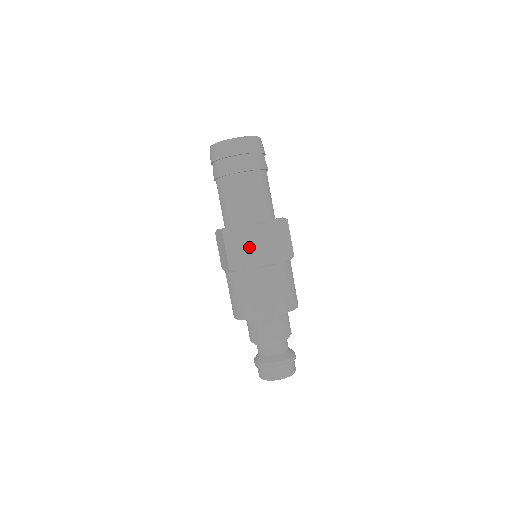
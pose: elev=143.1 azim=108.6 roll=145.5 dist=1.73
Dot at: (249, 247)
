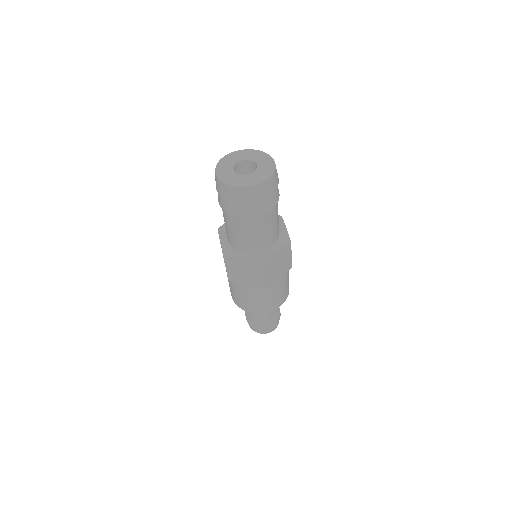
Dot at: (248, 274)
